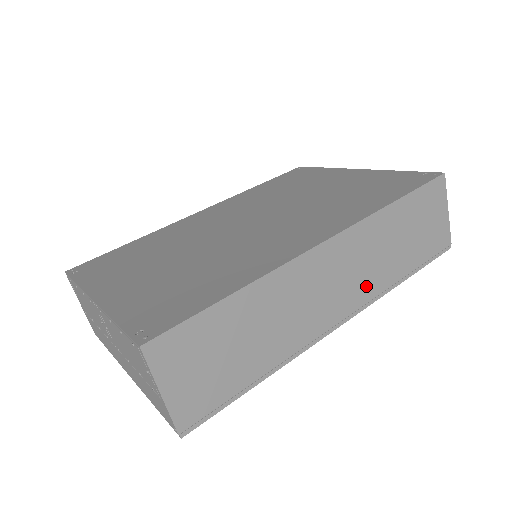
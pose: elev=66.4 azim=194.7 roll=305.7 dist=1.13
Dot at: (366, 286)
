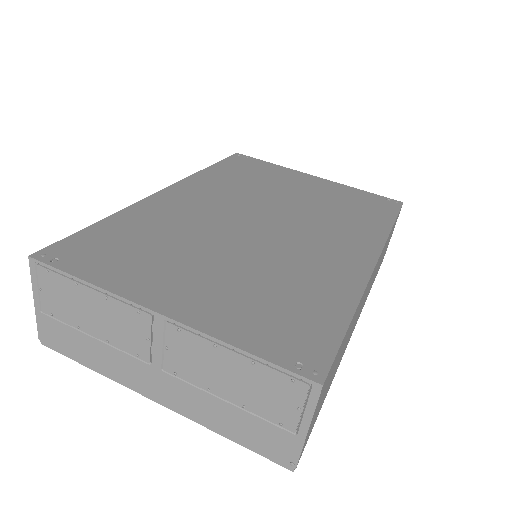
Dot at: occluded
